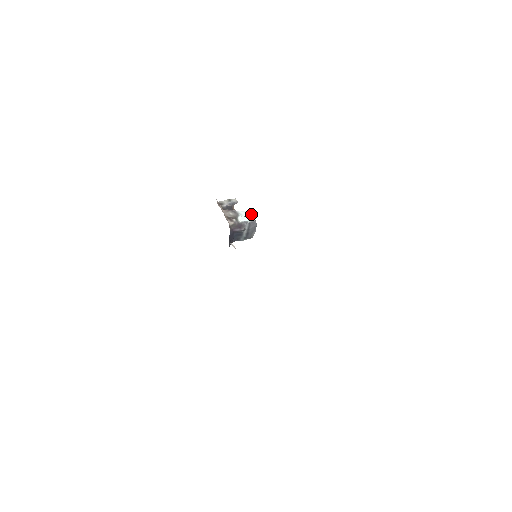
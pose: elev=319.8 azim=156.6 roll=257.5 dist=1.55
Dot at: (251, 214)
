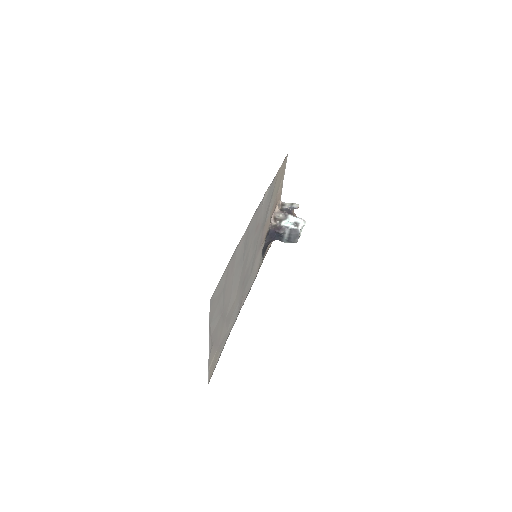
Dot at: (299, 222)
